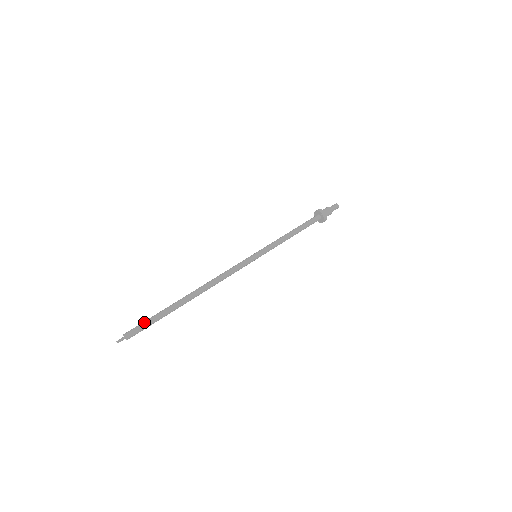
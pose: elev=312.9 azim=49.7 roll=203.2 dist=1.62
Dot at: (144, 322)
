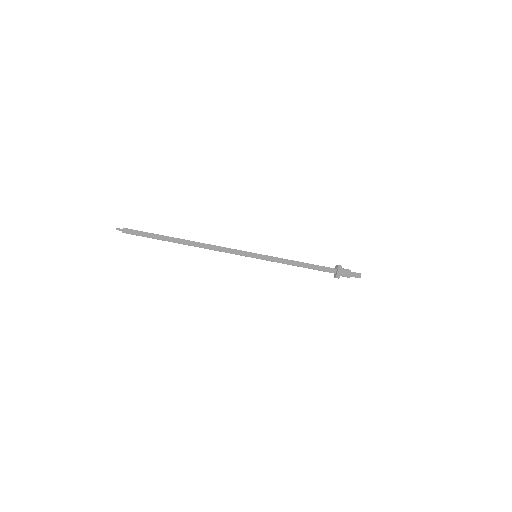
Dot at: occluded
